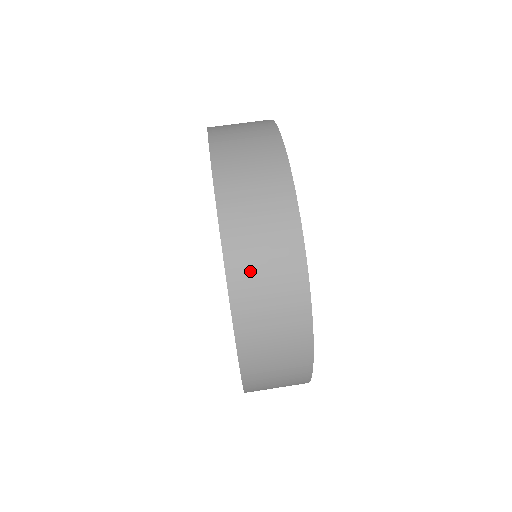
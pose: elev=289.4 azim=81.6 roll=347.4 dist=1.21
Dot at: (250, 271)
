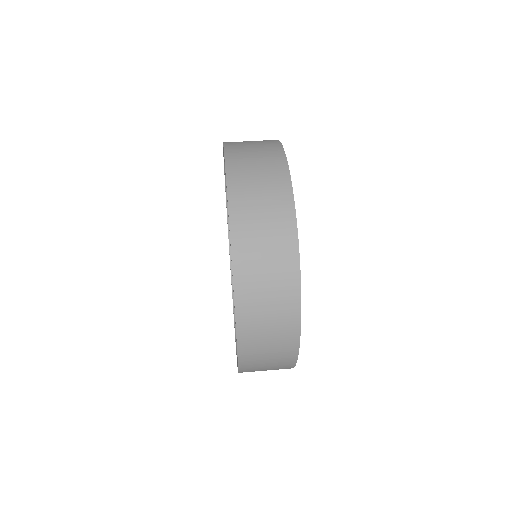
Dot at: (255, 315)
